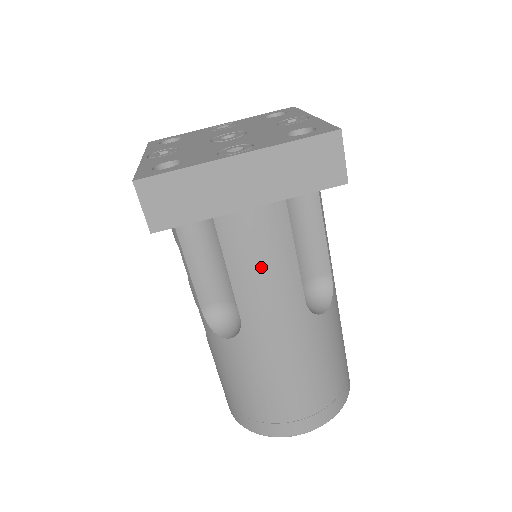
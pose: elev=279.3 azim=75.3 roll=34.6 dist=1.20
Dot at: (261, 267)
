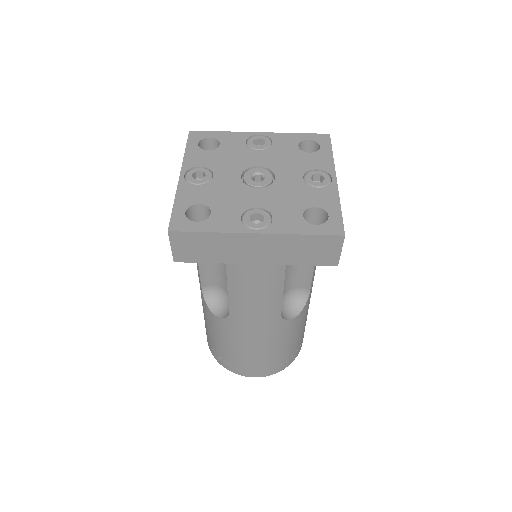
Dot at: (253, 293)
